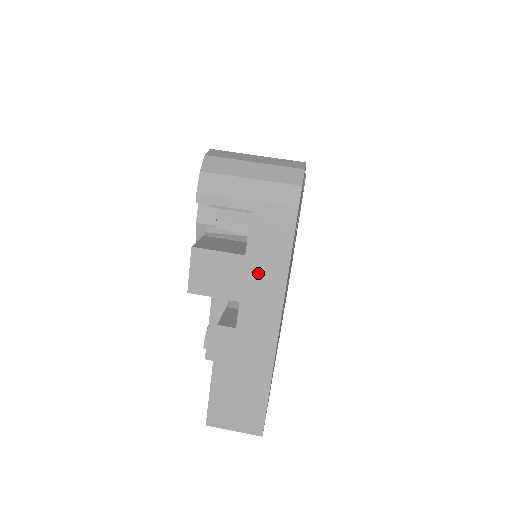
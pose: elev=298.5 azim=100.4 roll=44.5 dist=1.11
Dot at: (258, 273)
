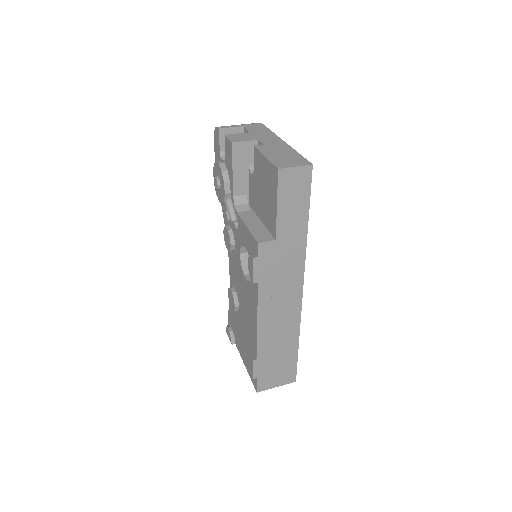
Dot at: (260, 134)
